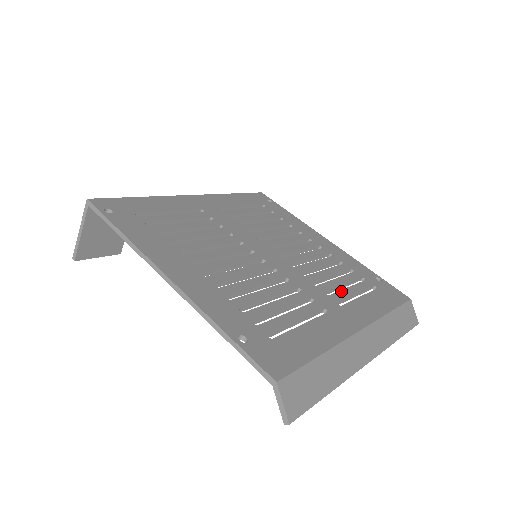
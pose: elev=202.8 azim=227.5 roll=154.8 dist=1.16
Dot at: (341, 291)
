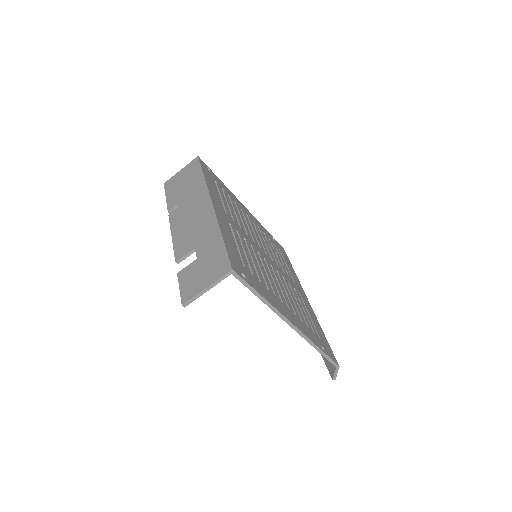
Dot at: (286, 269)
